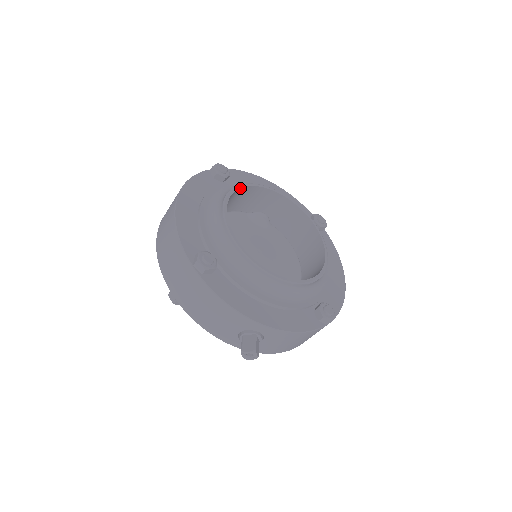
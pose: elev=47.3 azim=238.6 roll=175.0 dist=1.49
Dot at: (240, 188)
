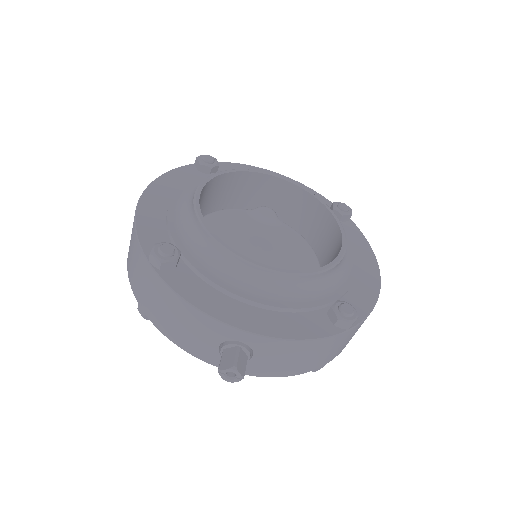
Dot at: (224, 174)
